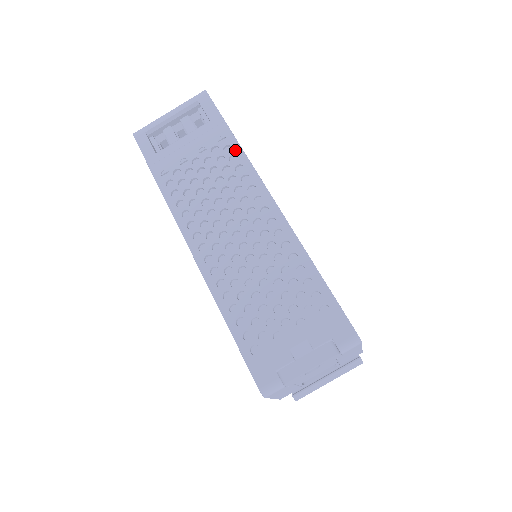
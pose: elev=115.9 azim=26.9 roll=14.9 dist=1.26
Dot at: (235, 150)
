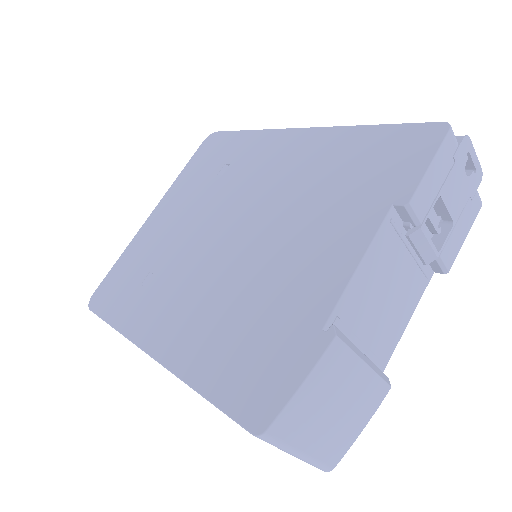
Dot at: occluded
